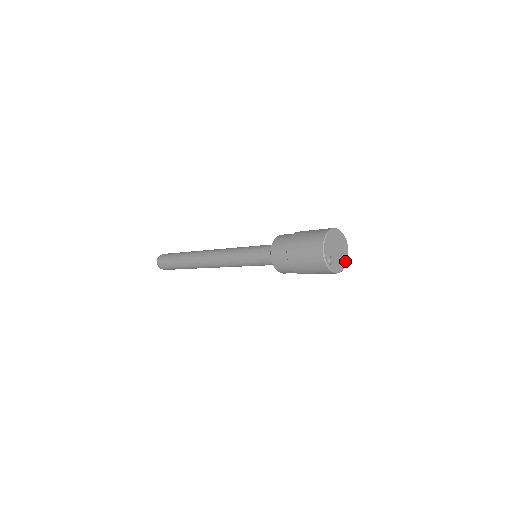
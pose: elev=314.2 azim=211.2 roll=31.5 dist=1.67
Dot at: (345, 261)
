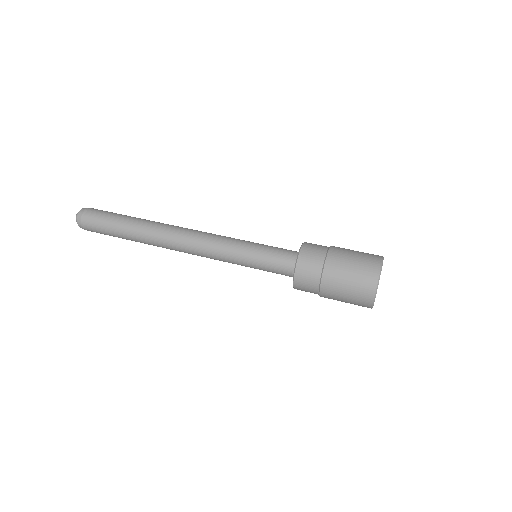
Dot at: occluded
